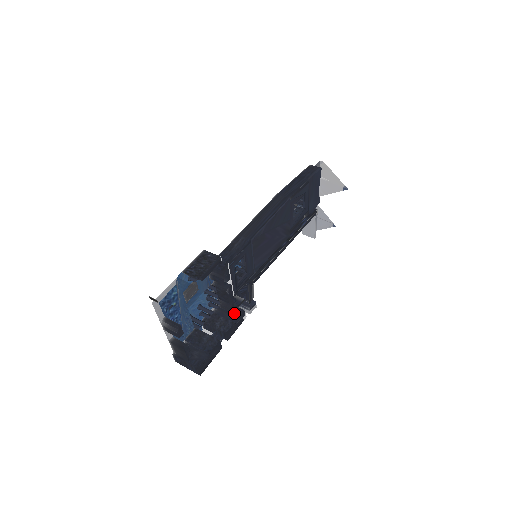
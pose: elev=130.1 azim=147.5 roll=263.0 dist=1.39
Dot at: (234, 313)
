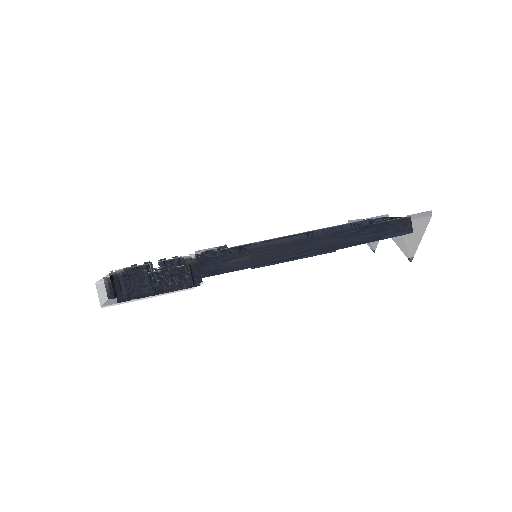
Dot at: occluded
